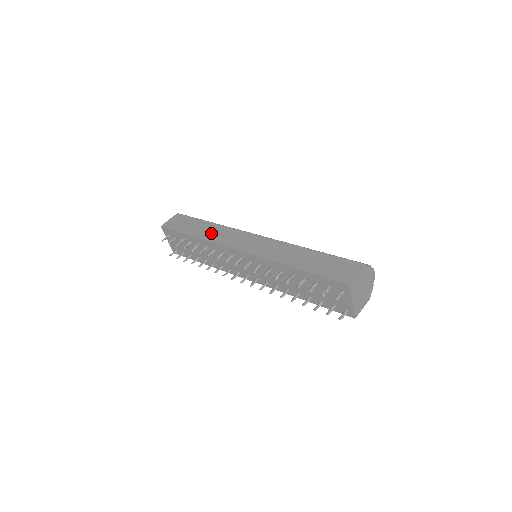
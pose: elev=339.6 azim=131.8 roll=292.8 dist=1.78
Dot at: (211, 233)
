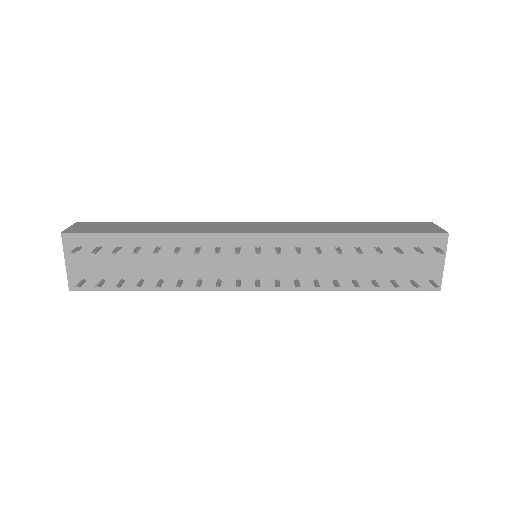
Dot at: (180, 227)
